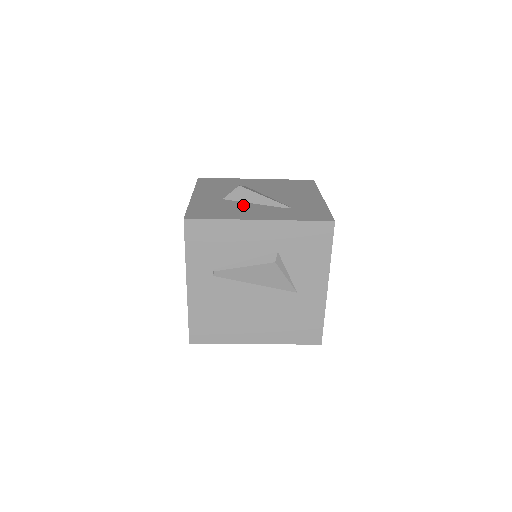
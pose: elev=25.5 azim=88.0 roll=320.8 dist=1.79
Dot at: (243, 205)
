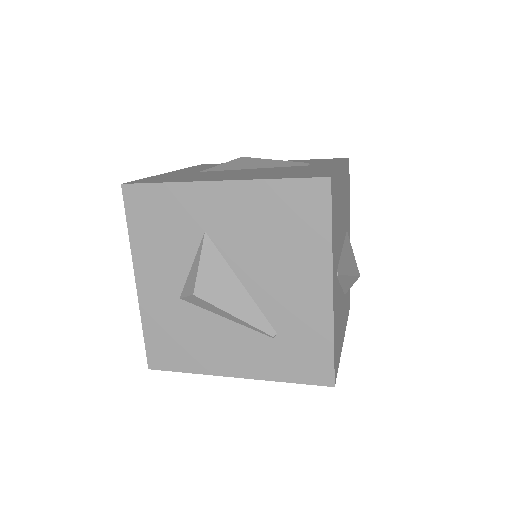
Dot at: (210, 325)
